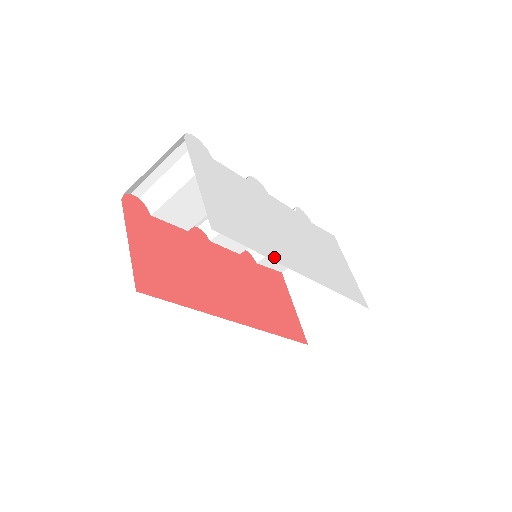
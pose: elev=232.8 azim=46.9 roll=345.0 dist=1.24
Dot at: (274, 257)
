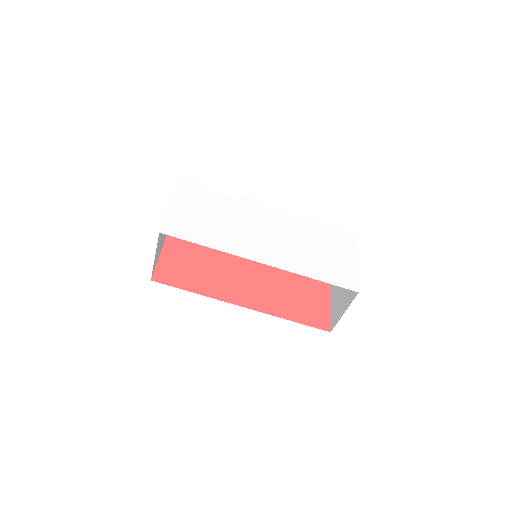
Dot at: (223, 249)
